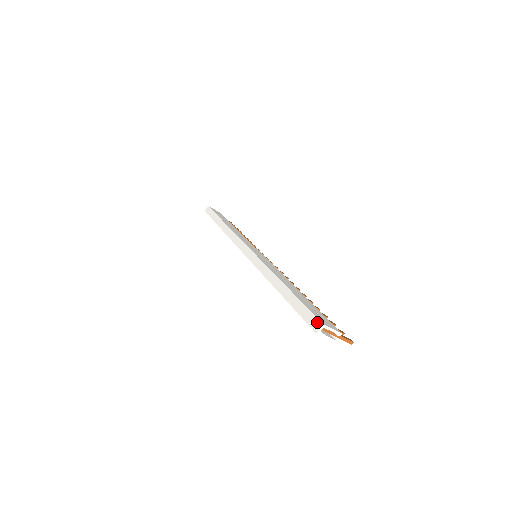
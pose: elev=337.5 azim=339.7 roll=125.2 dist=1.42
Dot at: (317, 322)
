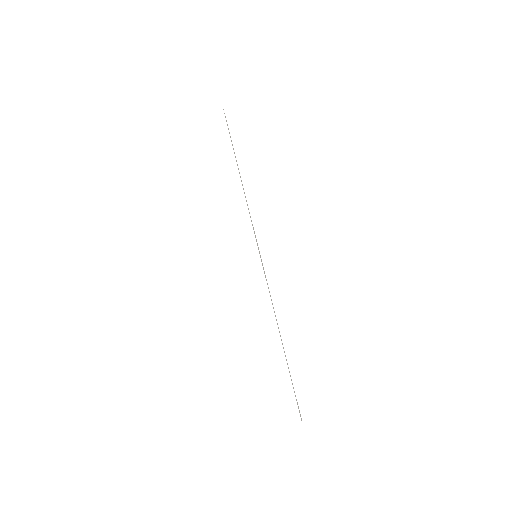
Dot at: (298, 418)
